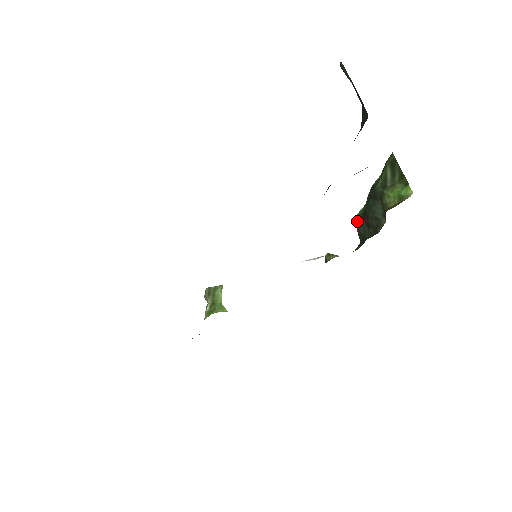
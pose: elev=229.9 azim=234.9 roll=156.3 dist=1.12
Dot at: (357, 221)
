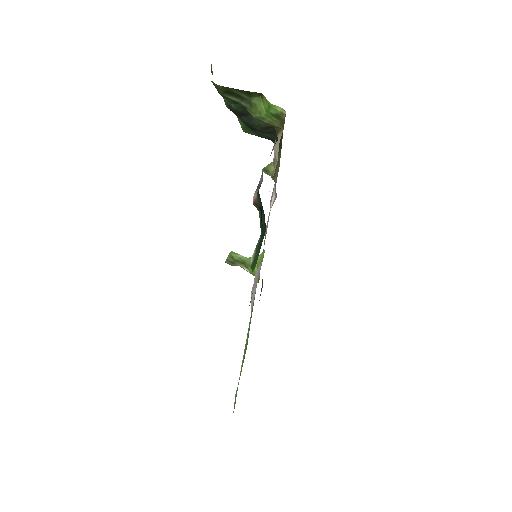
Dot at: (250, 133)
